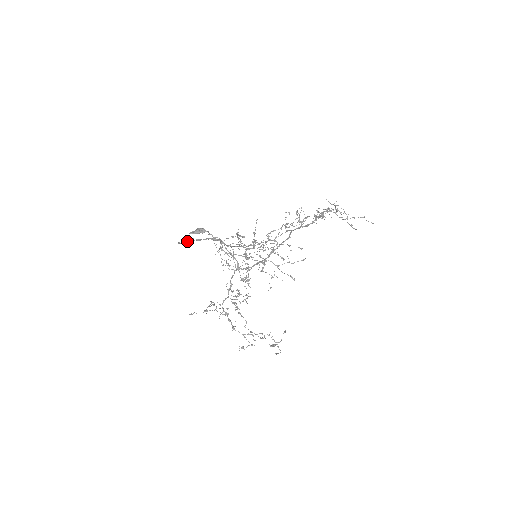
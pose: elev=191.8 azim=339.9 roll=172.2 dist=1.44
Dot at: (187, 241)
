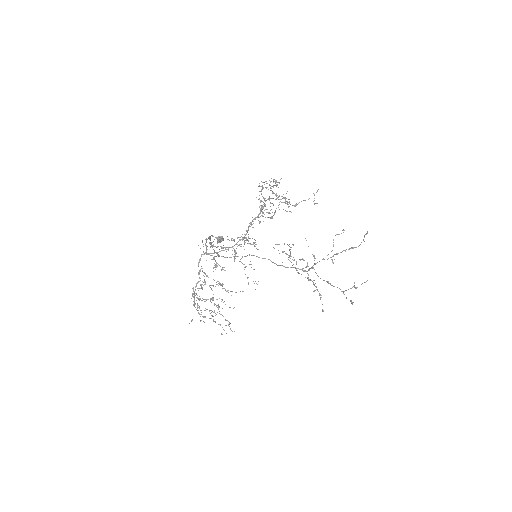
Dot at: occluded
